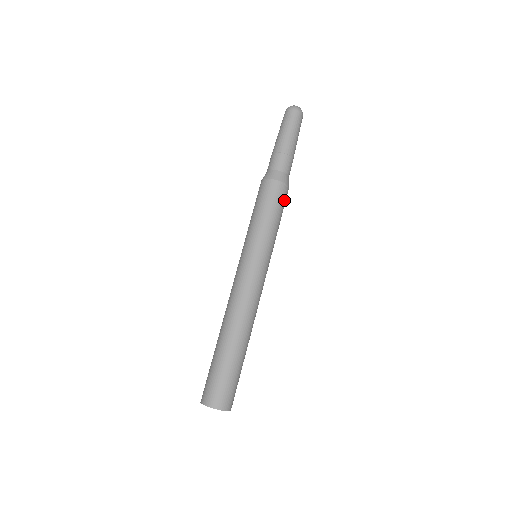
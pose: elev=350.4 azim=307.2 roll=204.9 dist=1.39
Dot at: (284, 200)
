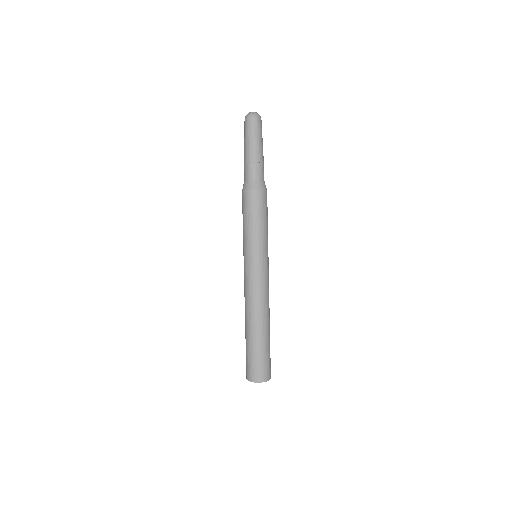
Dot at: occluded
